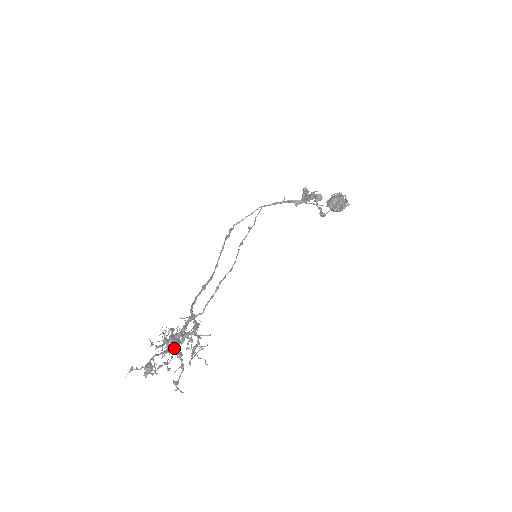
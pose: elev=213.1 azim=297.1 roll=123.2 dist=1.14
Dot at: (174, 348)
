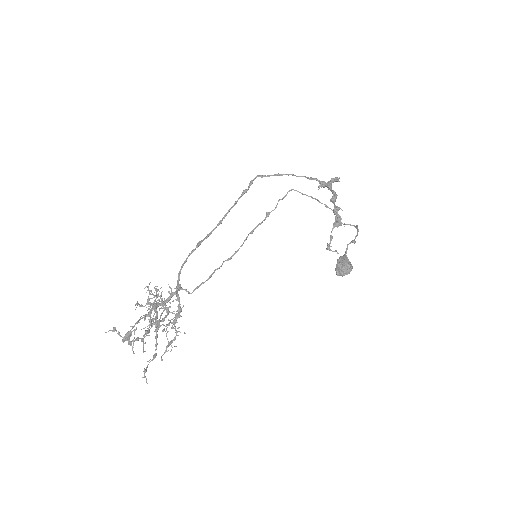
Dot at: occluded
